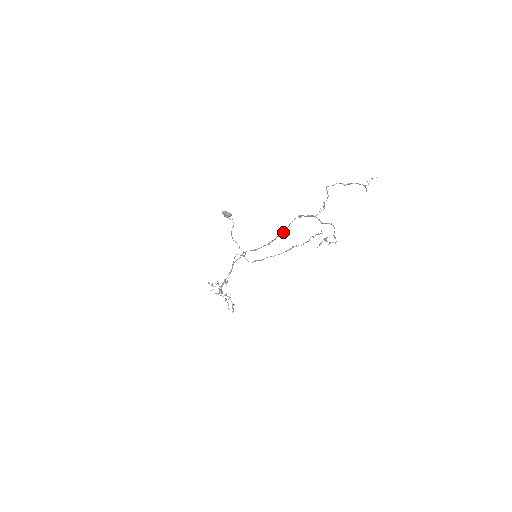
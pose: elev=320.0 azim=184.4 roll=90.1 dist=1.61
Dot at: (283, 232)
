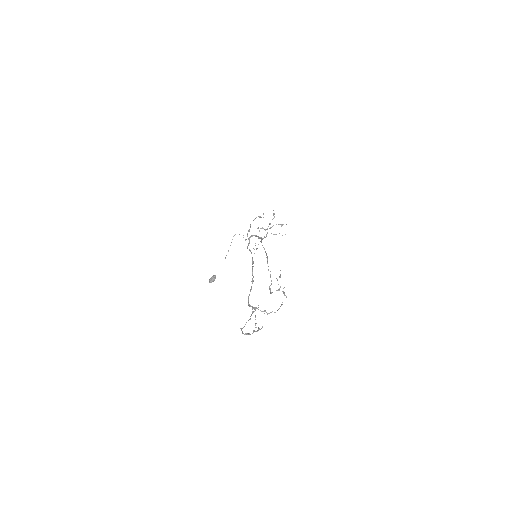
Dot at: (252, 283)
